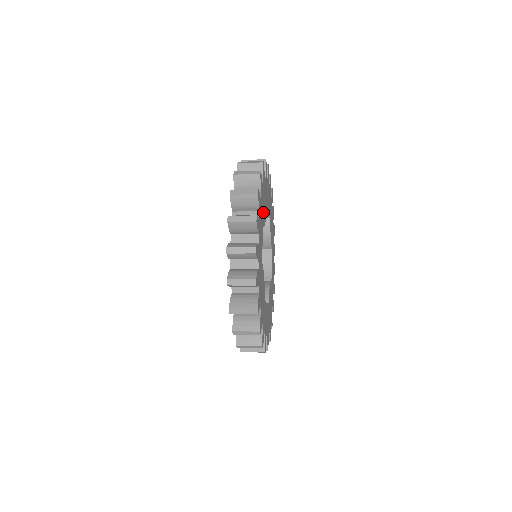
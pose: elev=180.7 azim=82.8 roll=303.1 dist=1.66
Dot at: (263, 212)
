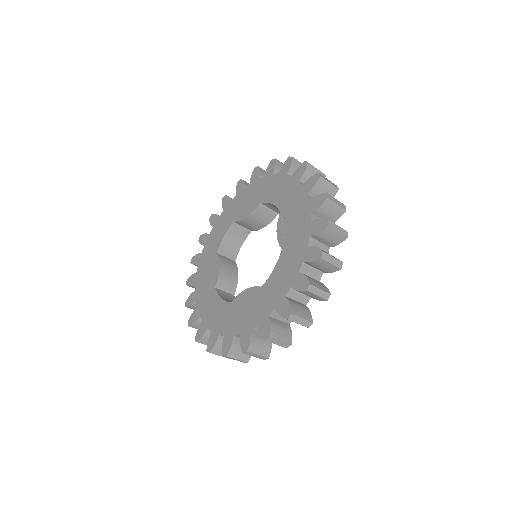
Dot at: occluded
